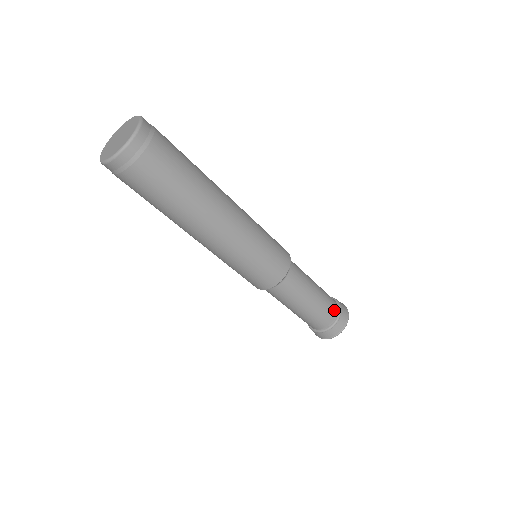
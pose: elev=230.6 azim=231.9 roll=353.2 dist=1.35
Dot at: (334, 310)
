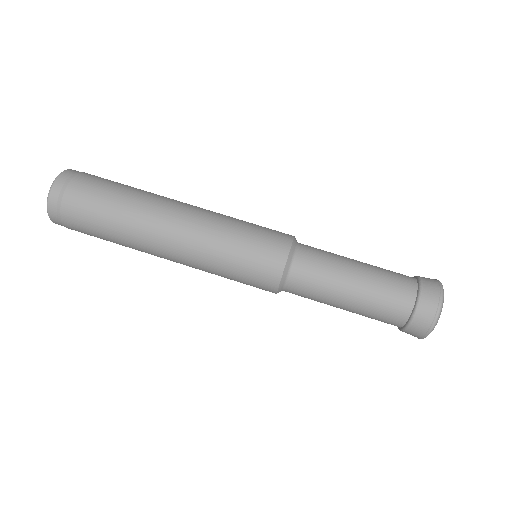
Dot at: (407, 280)
